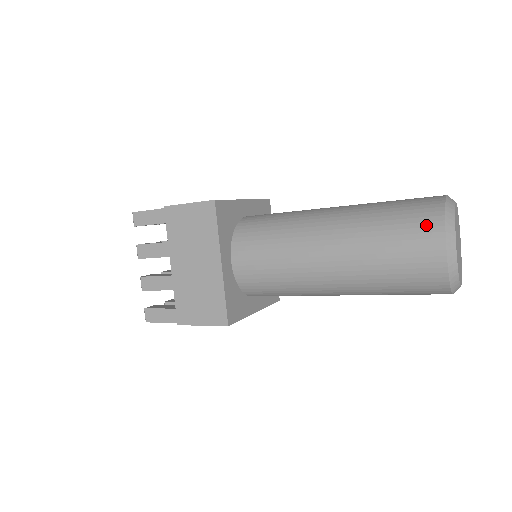
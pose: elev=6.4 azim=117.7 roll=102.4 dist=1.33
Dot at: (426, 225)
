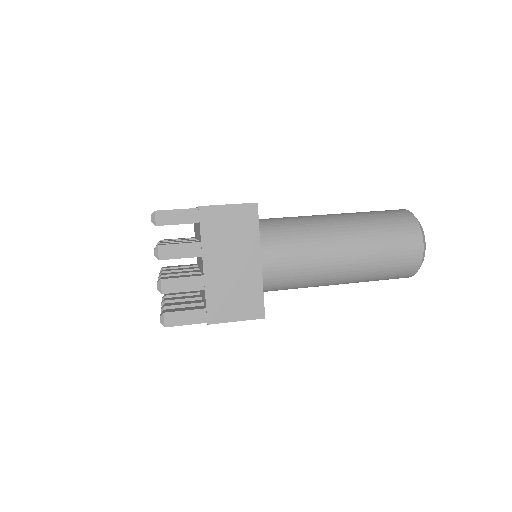
Dot at: (403, 277)
